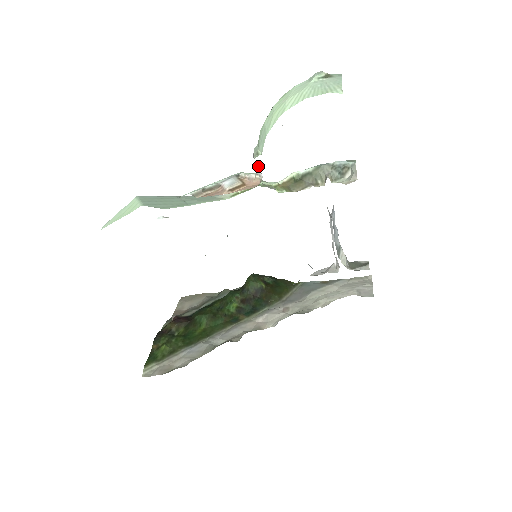
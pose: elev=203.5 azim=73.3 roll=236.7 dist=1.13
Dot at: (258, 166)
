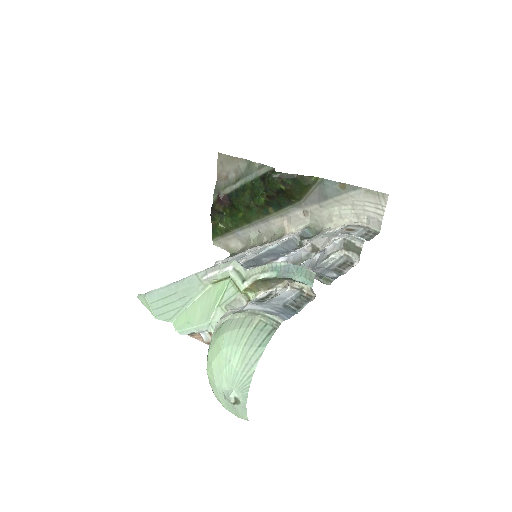
Dot at: occluded
